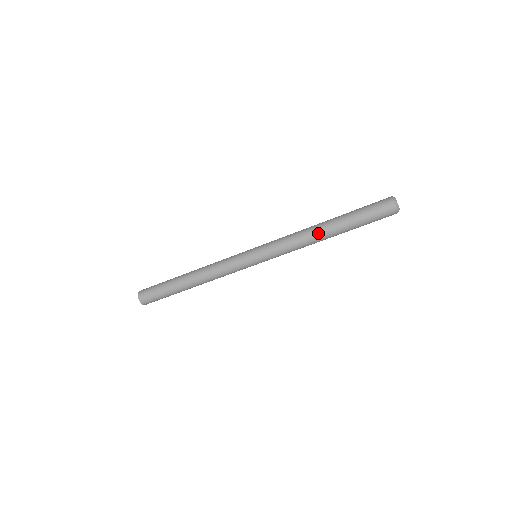
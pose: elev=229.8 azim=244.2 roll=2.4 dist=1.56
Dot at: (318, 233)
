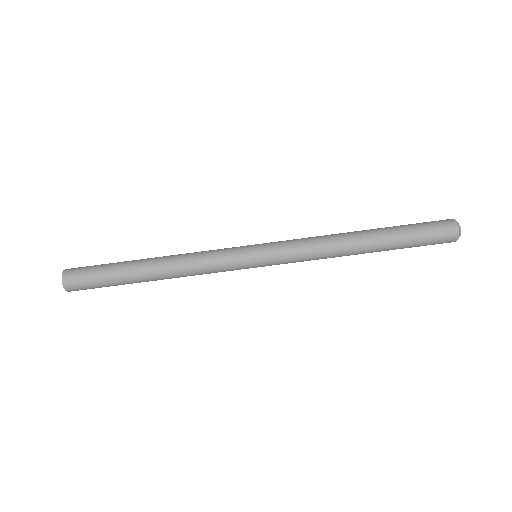
Dot at: (349, 233)
